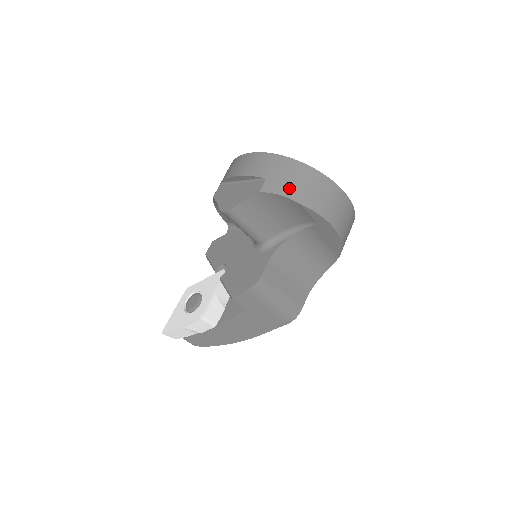
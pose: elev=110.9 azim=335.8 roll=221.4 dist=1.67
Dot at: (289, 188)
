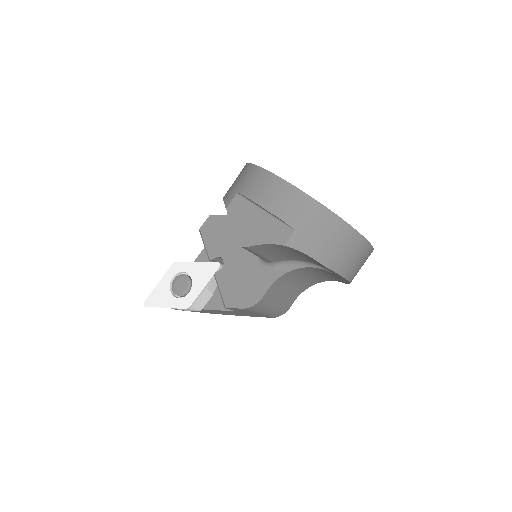
Dot at: (318, 247)
